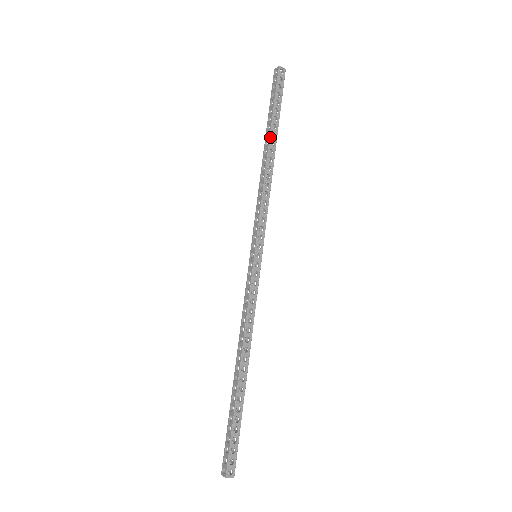
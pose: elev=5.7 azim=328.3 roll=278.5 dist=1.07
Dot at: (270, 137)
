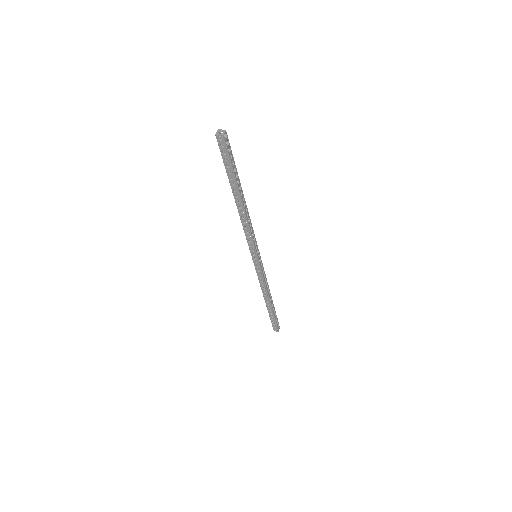
Dot at: (240, 193)
